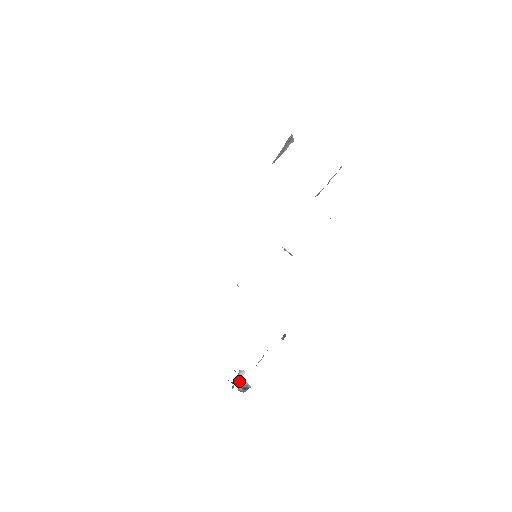
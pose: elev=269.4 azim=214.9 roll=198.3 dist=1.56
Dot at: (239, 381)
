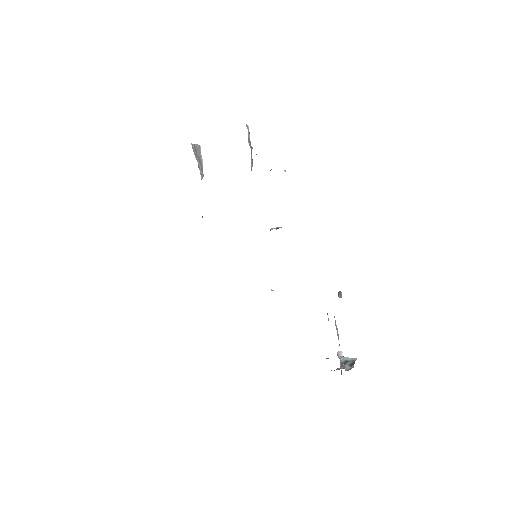
Dot at: (342, 363)
